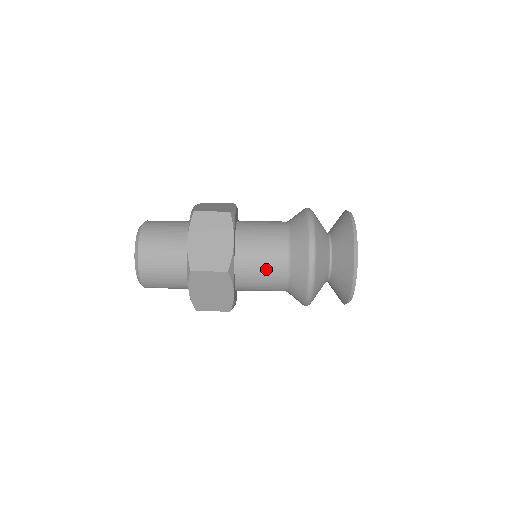
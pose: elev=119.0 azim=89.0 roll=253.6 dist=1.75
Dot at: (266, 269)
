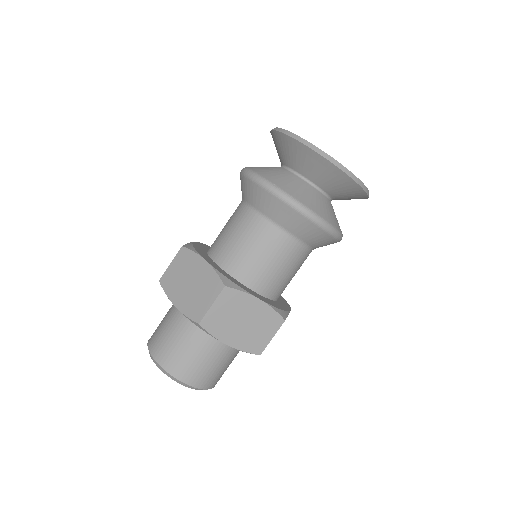
Dot at: (260, 249)
